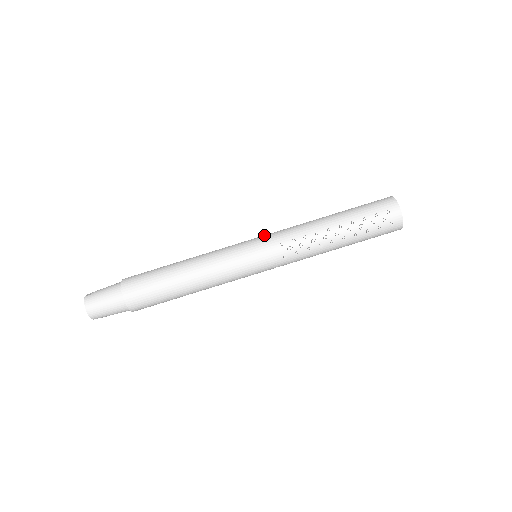
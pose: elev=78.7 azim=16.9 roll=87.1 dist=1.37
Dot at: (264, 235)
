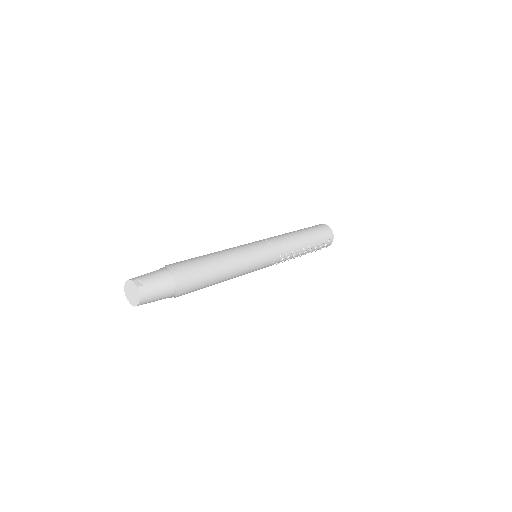
Dot at: (269, 243)
